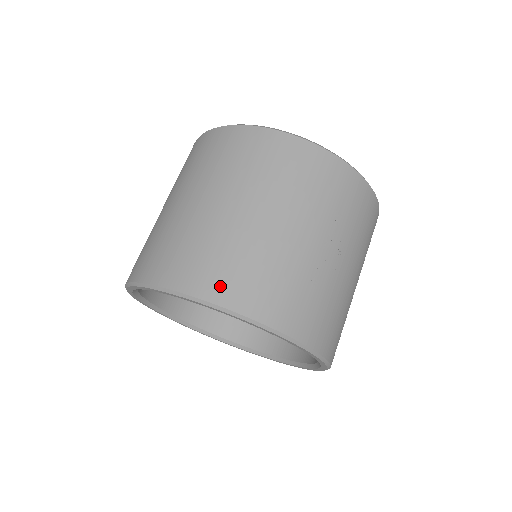
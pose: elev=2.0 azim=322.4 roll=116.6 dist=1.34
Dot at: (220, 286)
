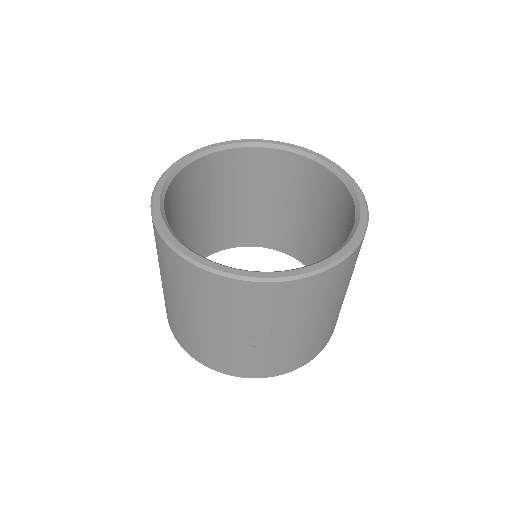
Dot at: (188, 348)
